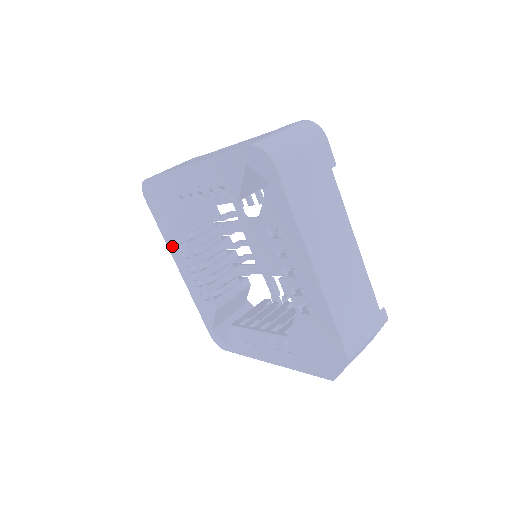
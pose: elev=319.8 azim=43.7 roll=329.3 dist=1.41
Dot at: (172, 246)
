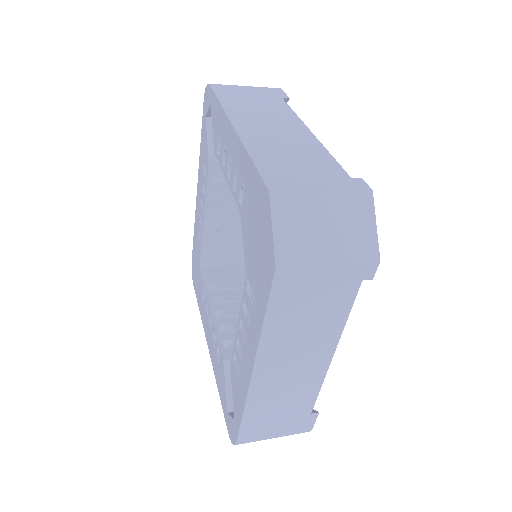
Dot at: (203, 316)
